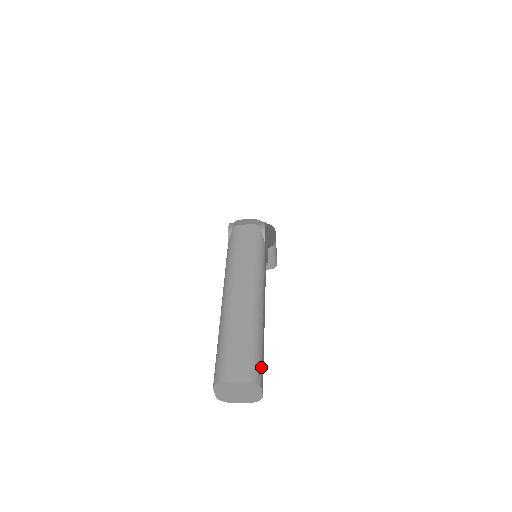
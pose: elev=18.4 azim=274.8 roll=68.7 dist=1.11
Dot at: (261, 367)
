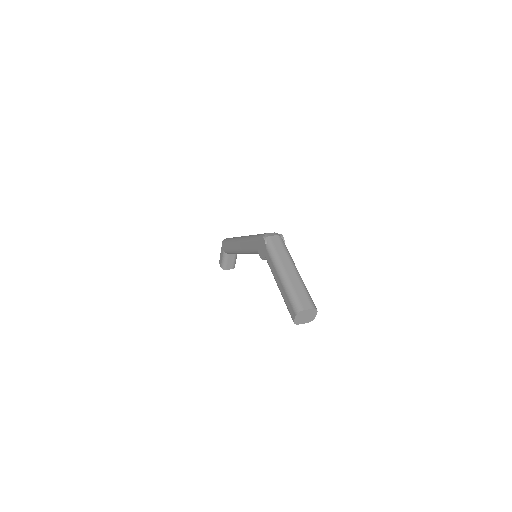
Dot at: (313, 303)
